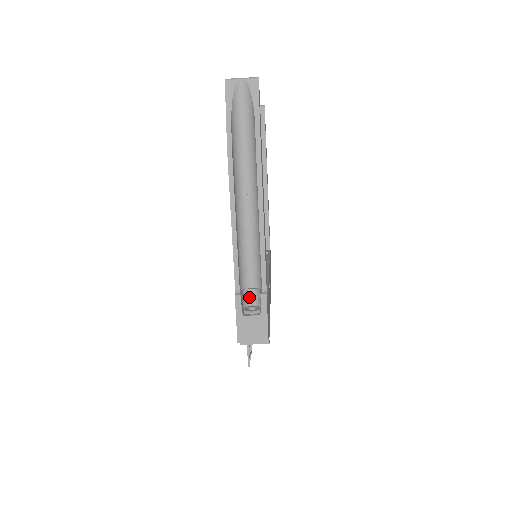
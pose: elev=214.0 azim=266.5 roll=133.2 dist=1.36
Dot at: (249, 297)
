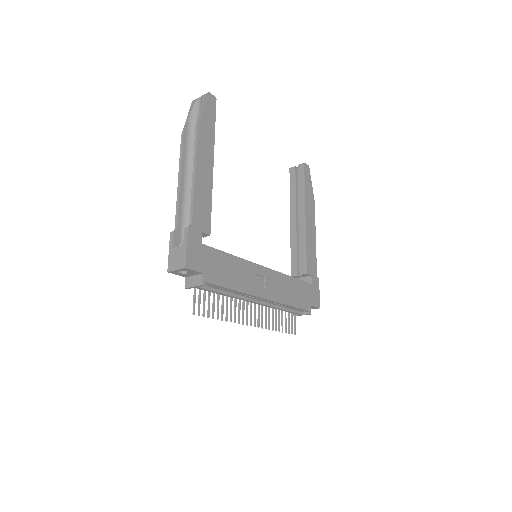
Dot at: occluded
